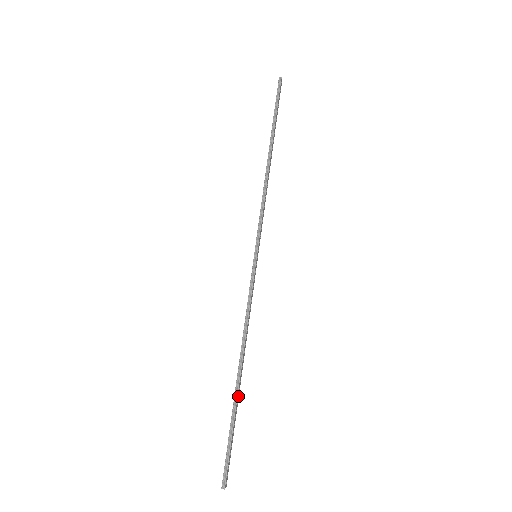
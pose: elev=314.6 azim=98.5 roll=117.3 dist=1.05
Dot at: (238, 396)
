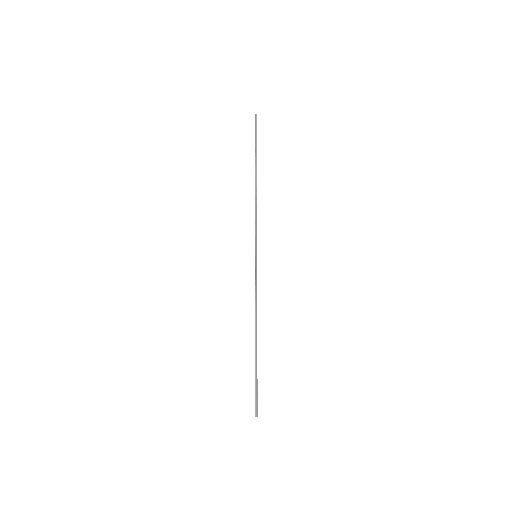
Dot at: occluded
